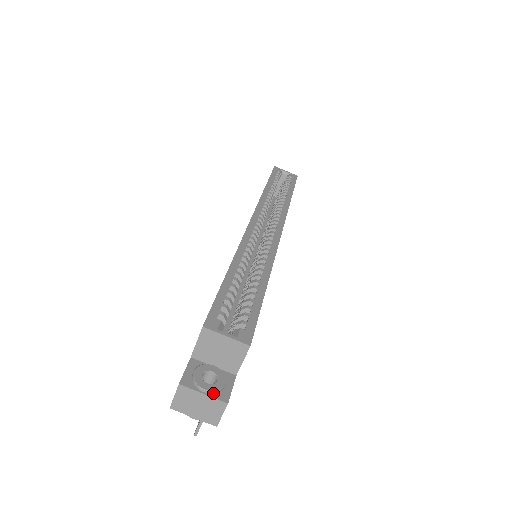
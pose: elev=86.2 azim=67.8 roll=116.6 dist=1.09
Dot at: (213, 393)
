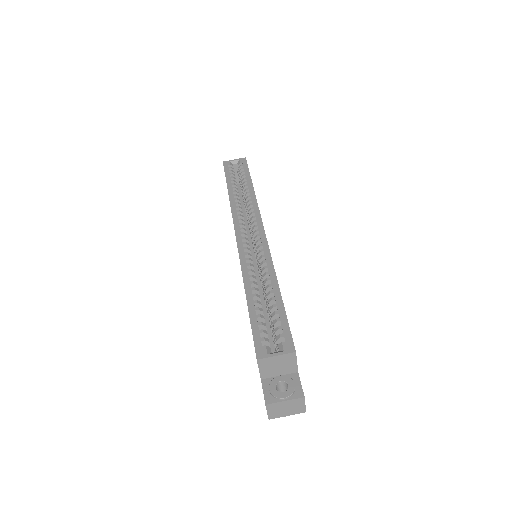
Dot at: (291, 396)
